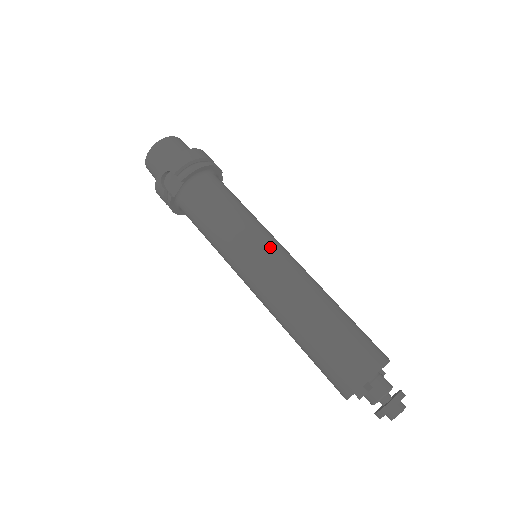
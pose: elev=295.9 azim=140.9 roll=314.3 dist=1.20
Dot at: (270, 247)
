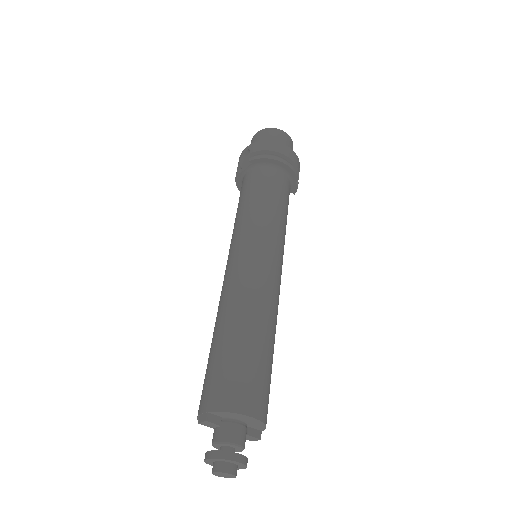
Dot at: (261, 249)
